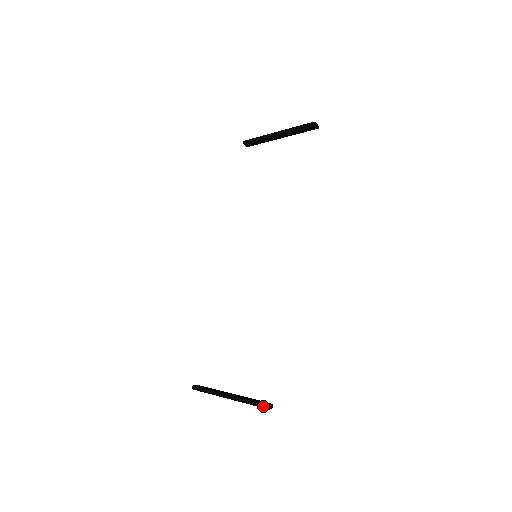
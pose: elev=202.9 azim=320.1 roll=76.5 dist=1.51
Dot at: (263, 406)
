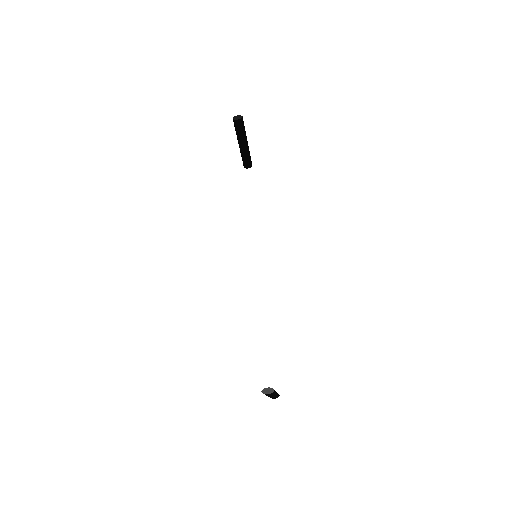
Dot at: occluded
